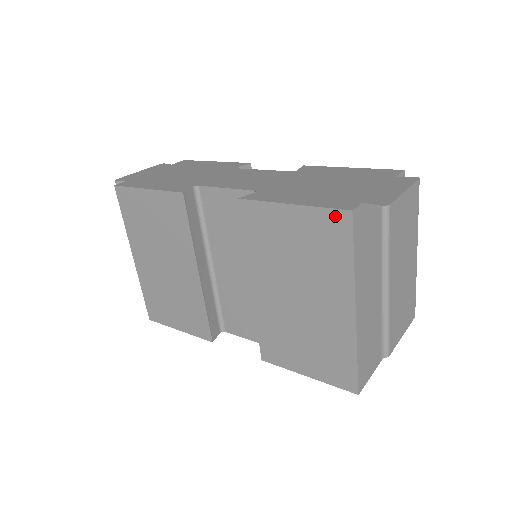
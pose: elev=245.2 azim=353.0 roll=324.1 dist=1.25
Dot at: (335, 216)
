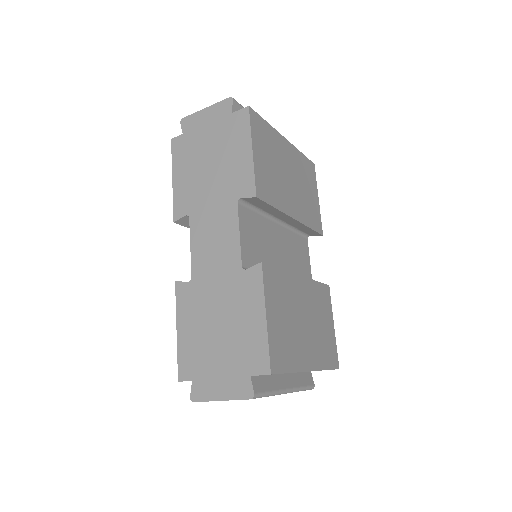
Dot at: occluded
